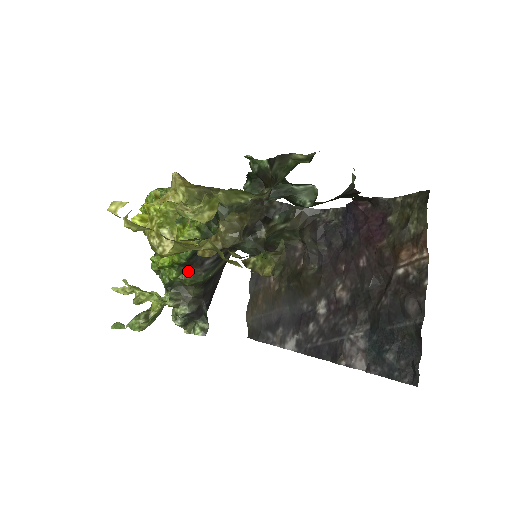
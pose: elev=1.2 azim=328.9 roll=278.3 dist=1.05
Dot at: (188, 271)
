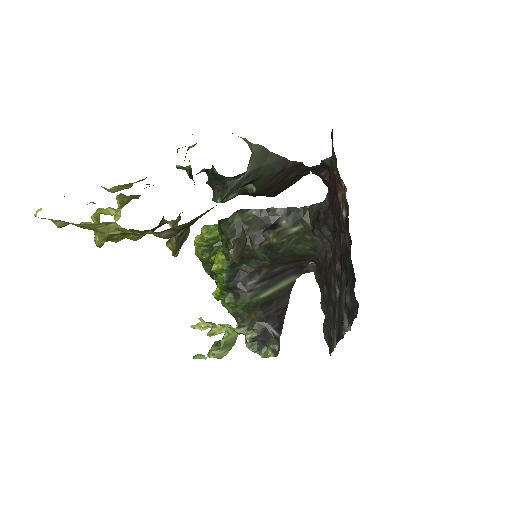
Dot at: (236, 295)
